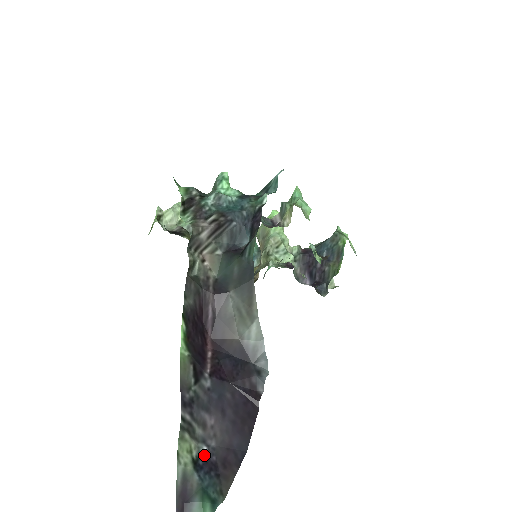
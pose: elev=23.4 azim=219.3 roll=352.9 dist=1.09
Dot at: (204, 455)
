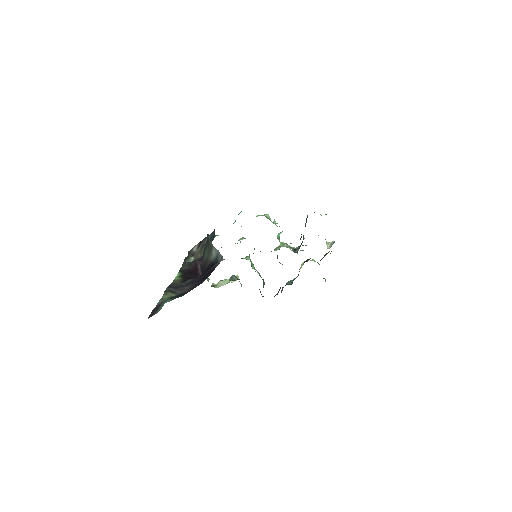
Dot at: occluded
